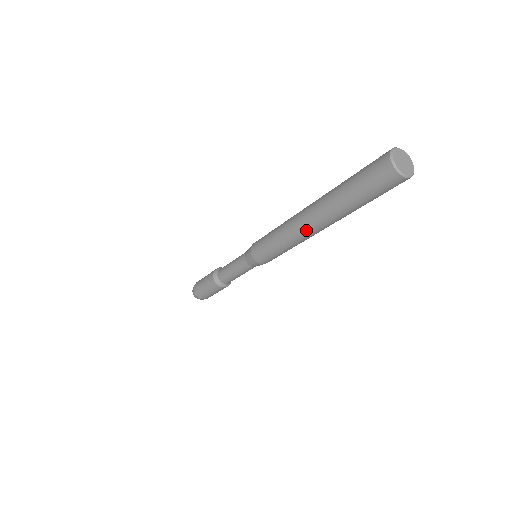
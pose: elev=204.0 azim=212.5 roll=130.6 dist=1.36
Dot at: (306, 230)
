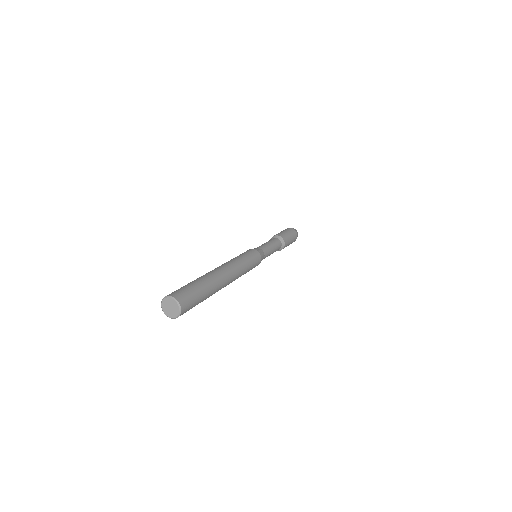
Dot at: occluded
